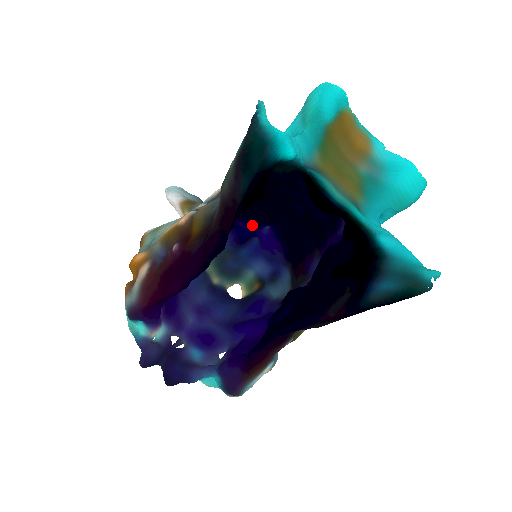
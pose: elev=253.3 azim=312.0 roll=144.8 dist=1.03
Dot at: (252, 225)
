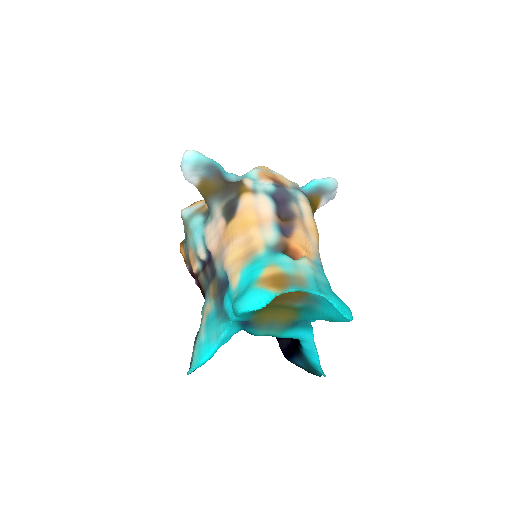
Dot at: occluded
